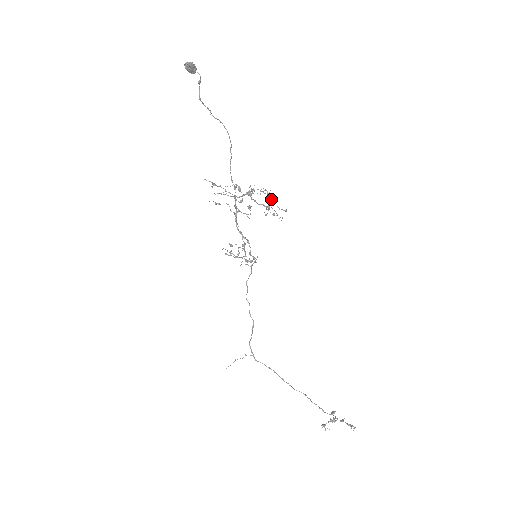
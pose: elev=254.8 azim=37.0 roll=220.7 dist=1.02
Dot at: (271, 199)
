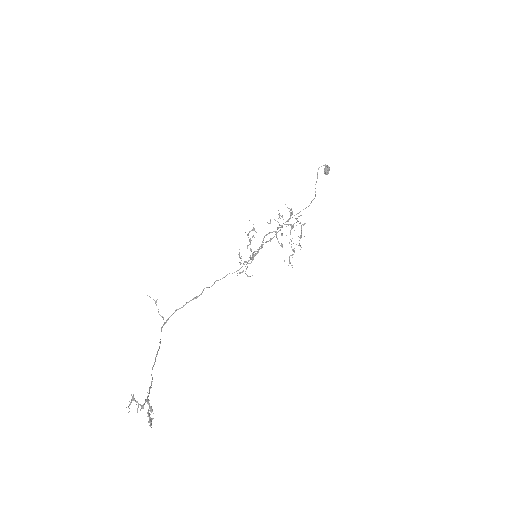
Dot at: (301, 235)
